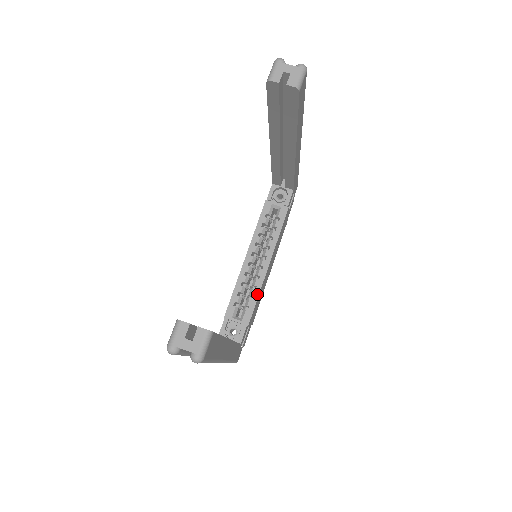
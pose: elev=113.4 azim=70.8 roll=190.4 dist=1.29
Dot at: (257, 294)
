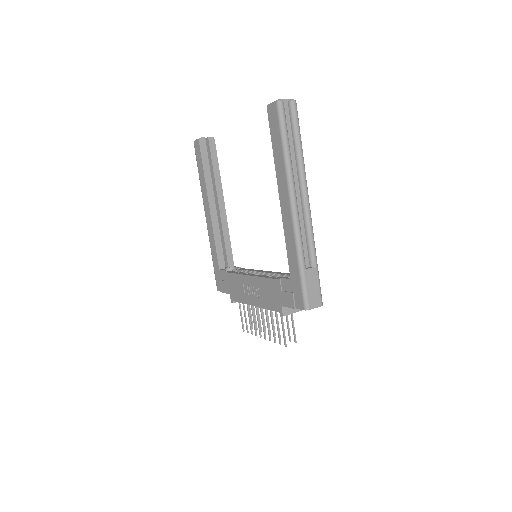
Dot at: (281, 273)
